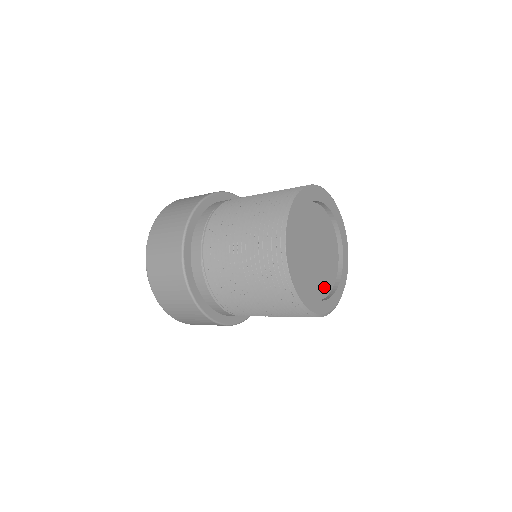
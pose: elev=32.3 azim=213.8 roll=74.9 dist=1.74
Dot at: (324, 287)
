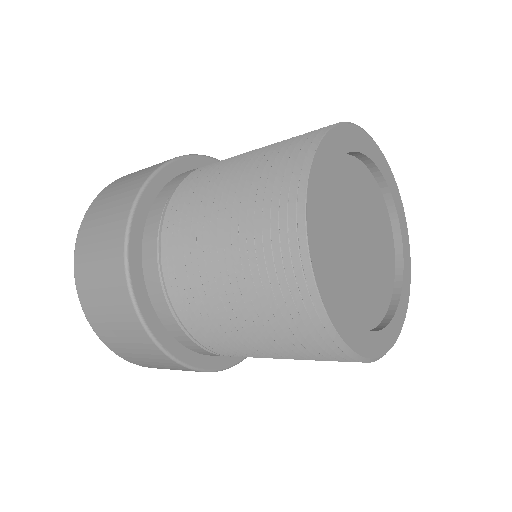
Dot at: (384, 291)
